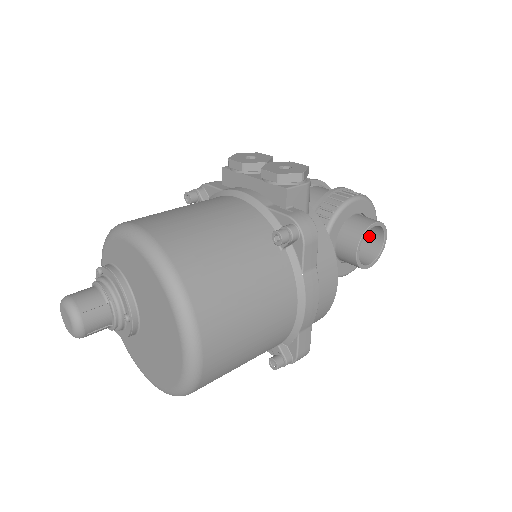
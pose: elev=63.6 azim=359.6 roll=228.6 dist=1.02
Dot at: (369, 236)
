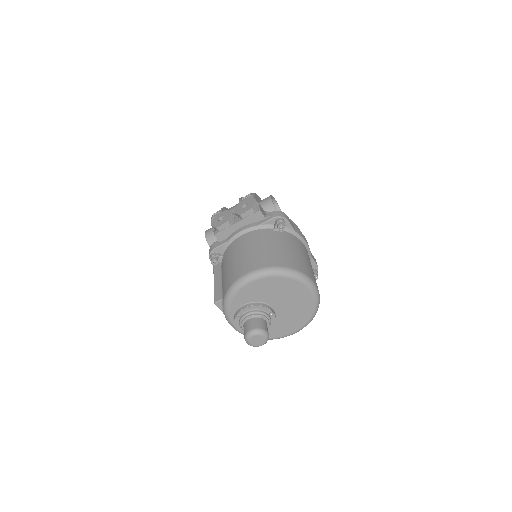
Dot at: occluded
